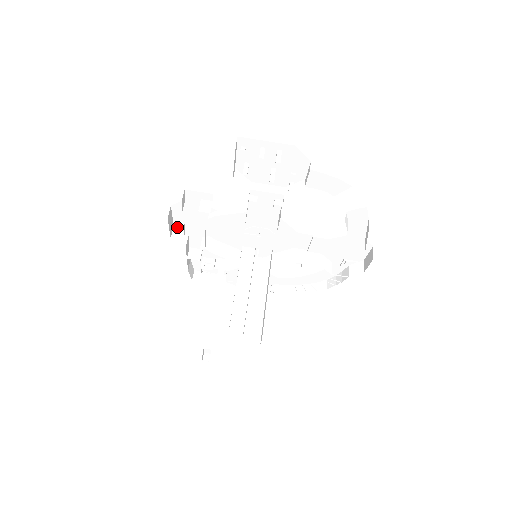
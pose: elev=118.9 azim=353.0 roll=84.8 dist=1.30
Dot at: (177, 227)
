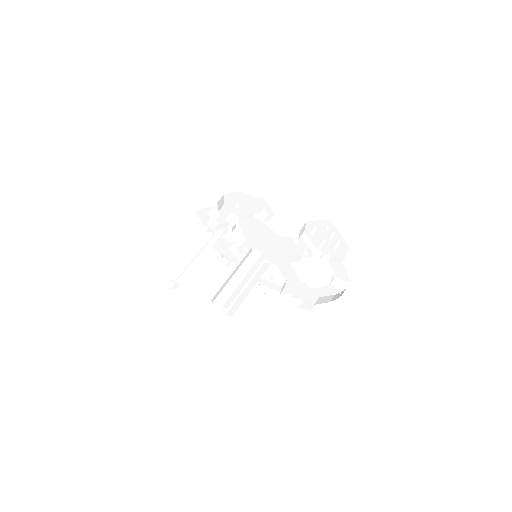
Dot at: (225, 196)
